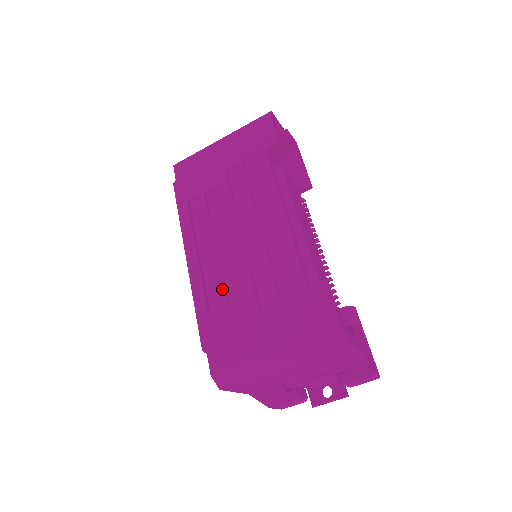
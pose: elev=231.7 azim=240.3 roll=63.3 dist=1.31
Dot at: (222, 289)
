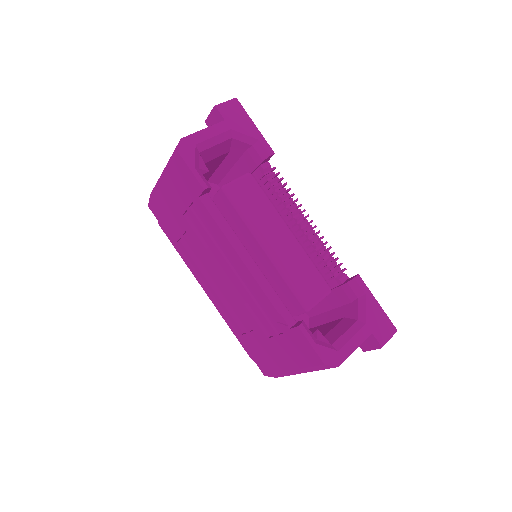
Dot at: (238, 319)
